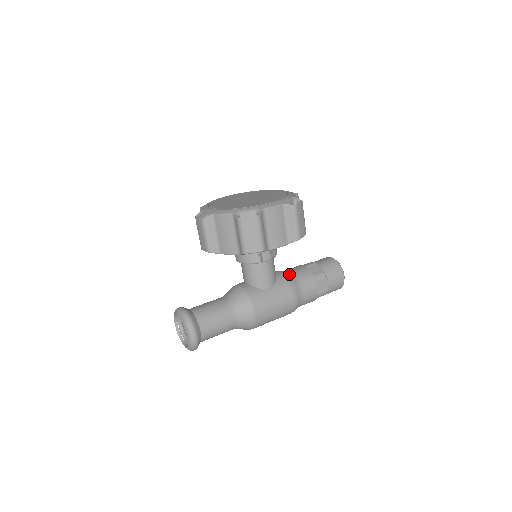
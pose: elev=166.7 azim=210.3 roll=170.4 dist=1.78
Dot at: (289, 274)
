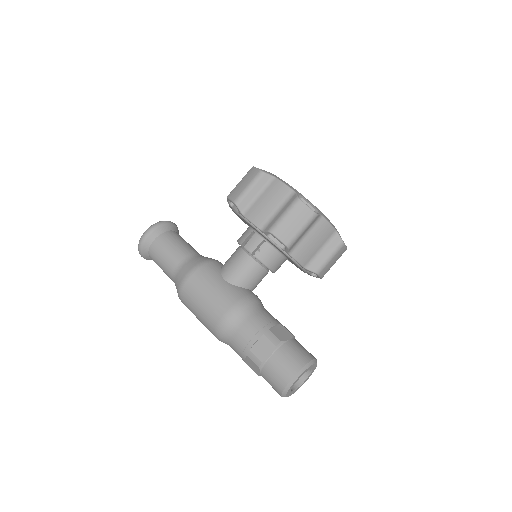
Dot at: (257, 302)
